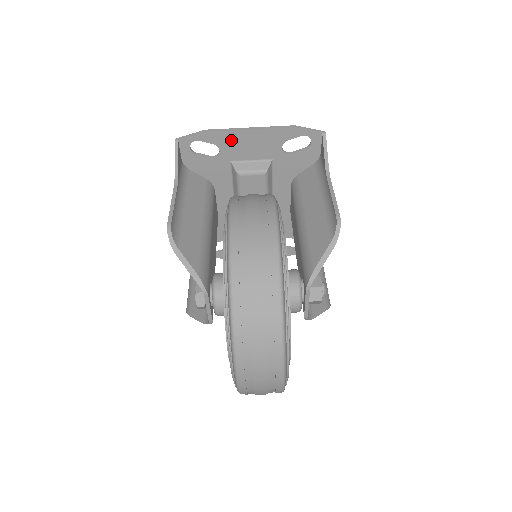
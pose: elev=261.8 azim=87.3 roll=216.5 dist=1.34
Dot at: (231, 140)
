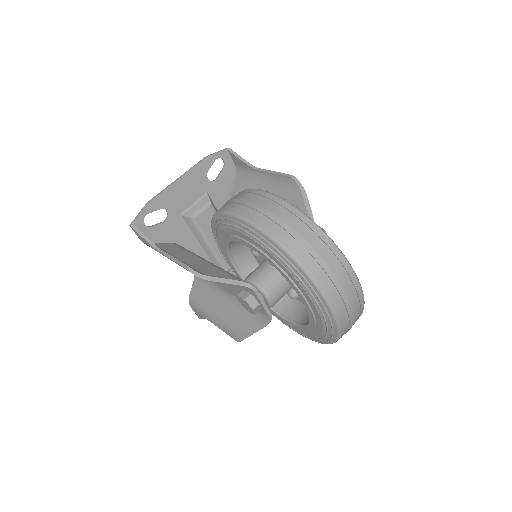
Dot at: (170, 197)
